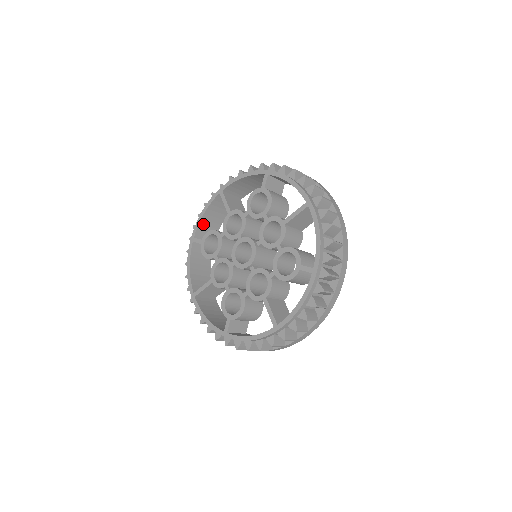
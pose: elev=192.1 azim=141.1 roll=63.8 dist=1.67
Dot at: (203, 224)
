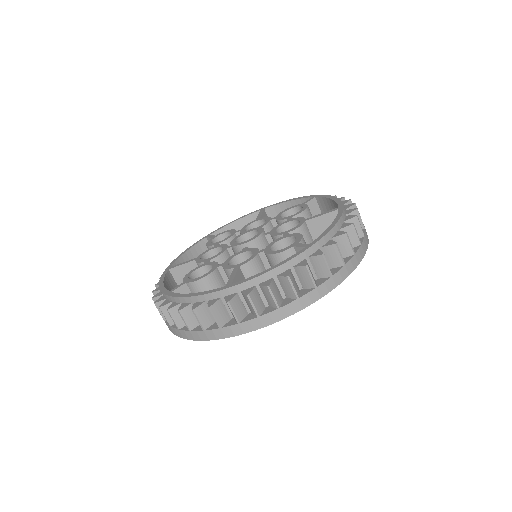
Dot at: occluded
